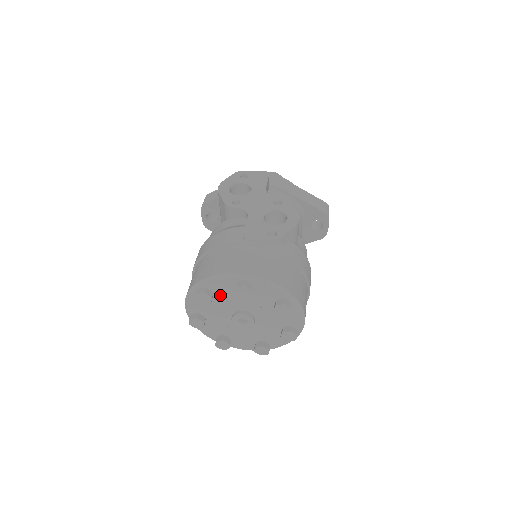
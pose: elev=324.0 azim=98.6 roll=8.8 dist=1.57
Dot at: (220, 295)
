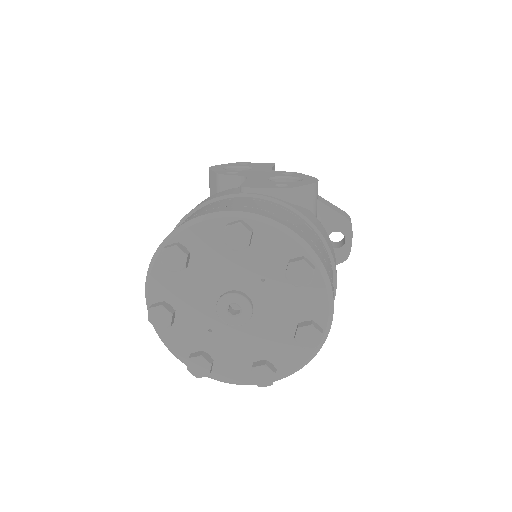
Dot at: (201, 258)
